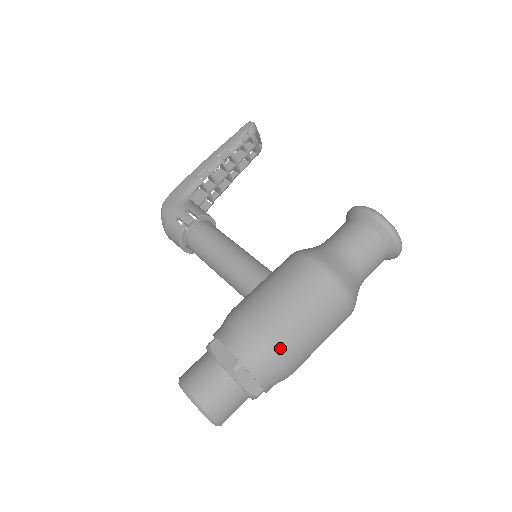
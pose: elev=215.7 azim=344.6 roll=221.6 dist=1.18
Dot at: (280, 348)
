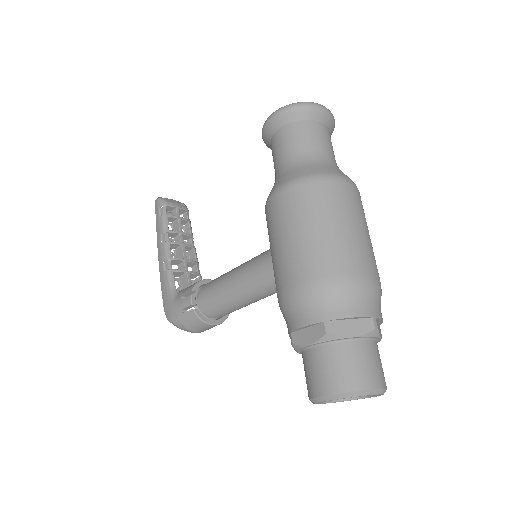
Dot at: (336, 272)
